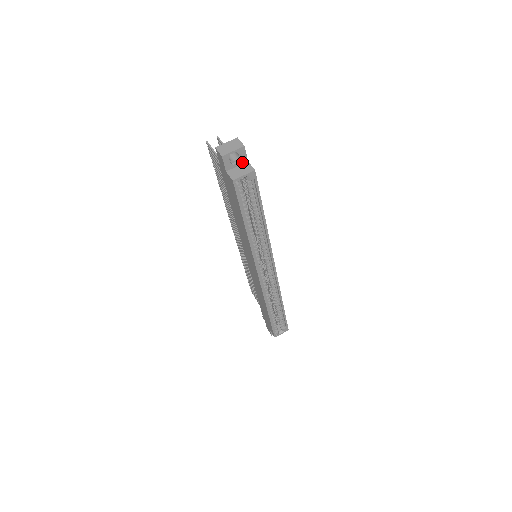
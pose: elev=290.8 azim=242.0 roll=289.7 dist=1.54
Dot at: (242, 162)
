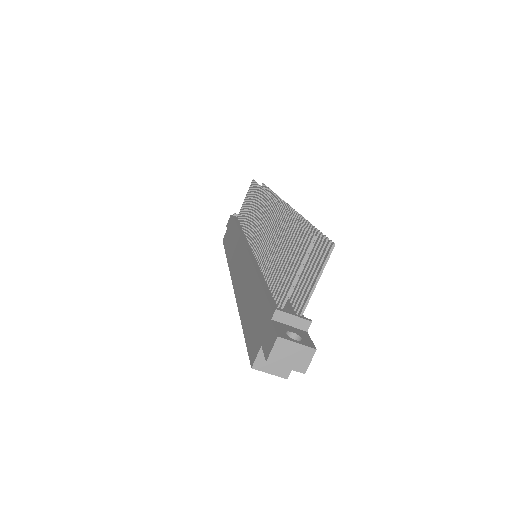
Dot at: occluded
